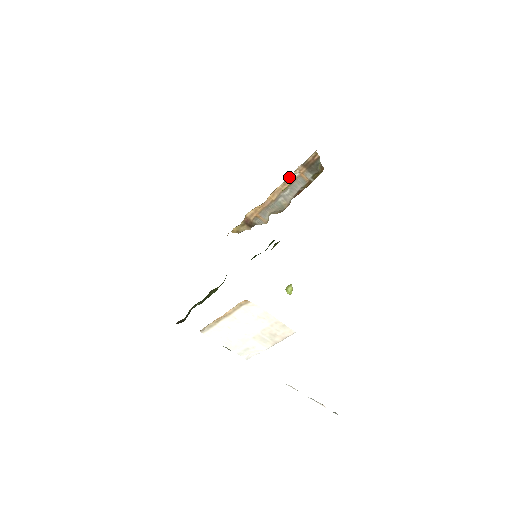
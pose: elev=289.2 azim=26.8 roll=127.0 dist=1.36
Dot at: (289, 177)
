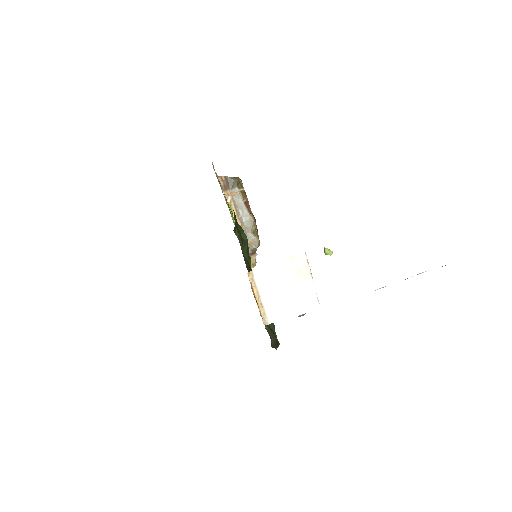
Dot at: occluded
